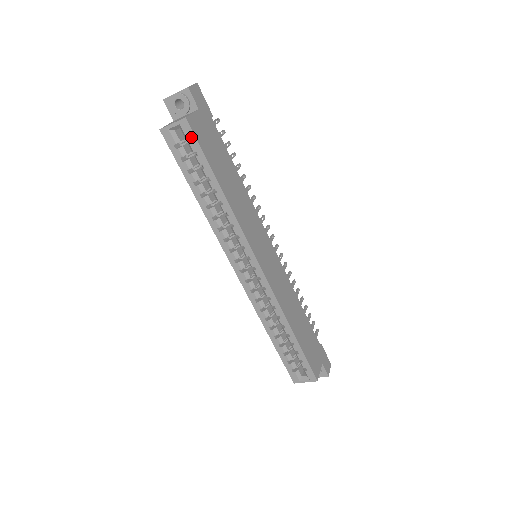
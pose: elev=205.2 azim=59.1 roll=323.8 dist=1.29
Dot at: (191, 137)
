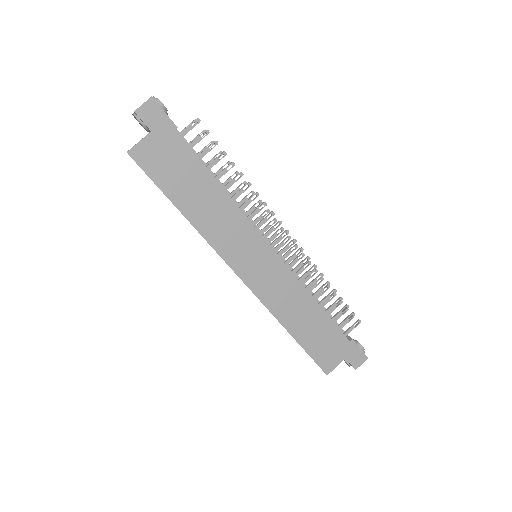
Dot at: (140, 167)
